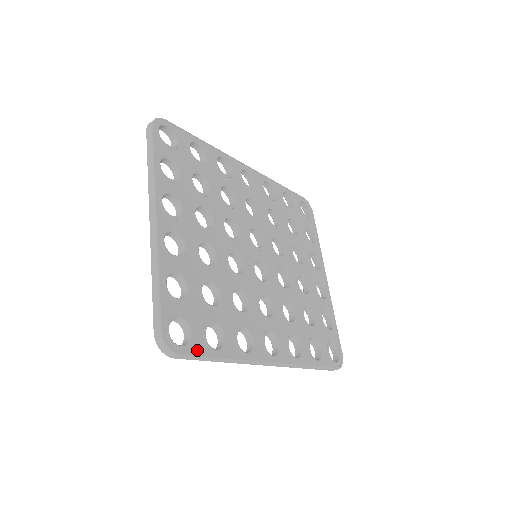
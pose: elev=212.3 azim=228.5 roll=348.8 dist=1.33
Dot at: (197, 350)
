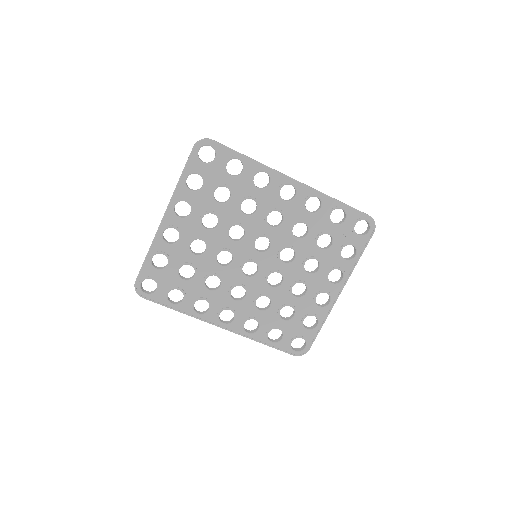
Dot at: (157, 299)
